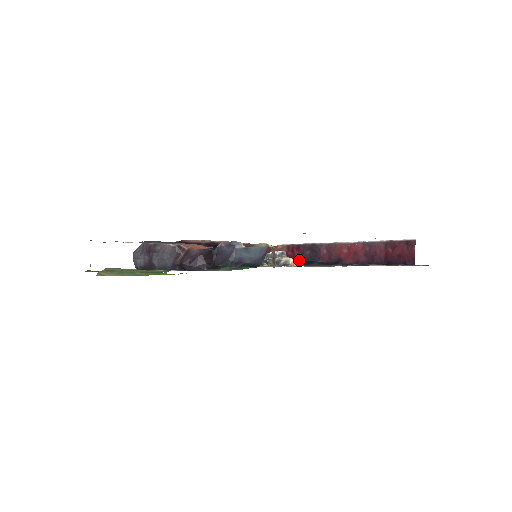
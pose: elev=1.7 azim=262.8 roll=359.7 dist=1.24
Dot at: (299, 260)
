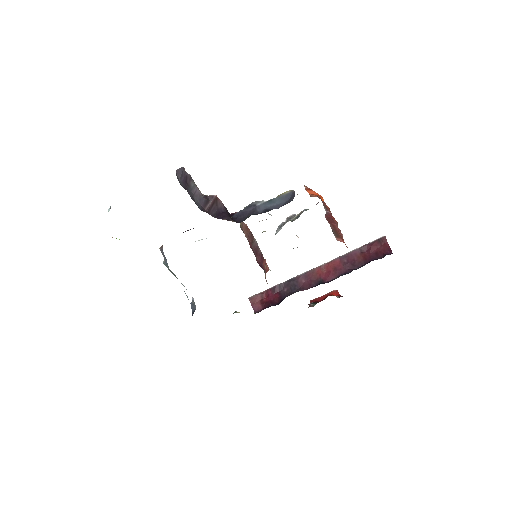
Dot at: (278, 300)
